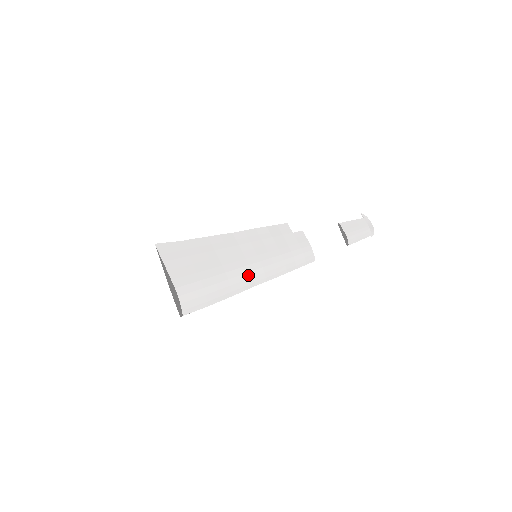
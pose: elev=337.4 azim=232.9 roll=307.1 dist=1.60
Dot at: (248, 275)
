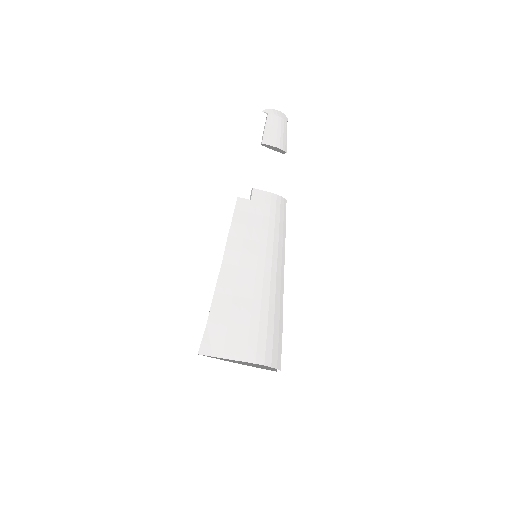
Dot at: (273, 279)
